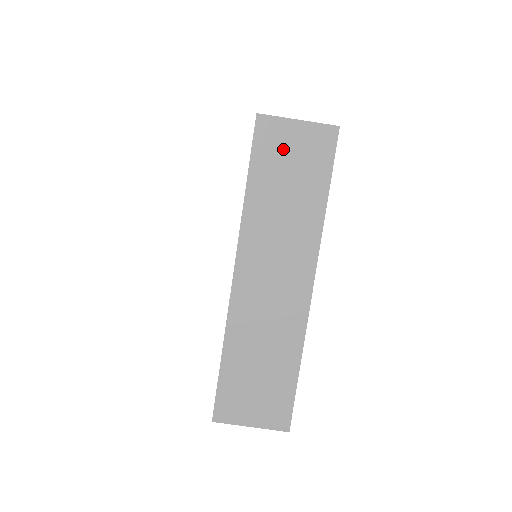
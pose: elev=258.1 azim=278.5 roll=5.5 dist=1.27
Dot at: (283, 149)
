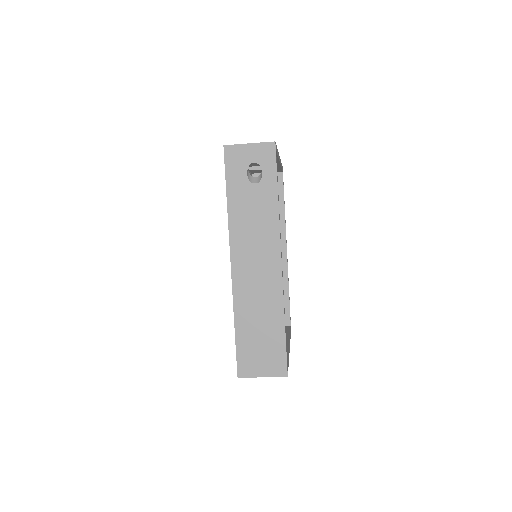
Dot at: occluded
